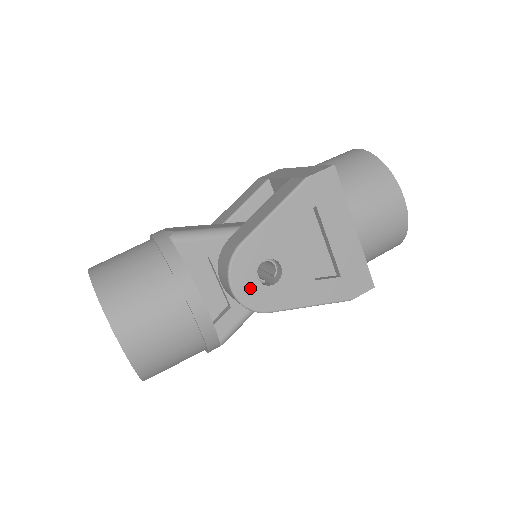
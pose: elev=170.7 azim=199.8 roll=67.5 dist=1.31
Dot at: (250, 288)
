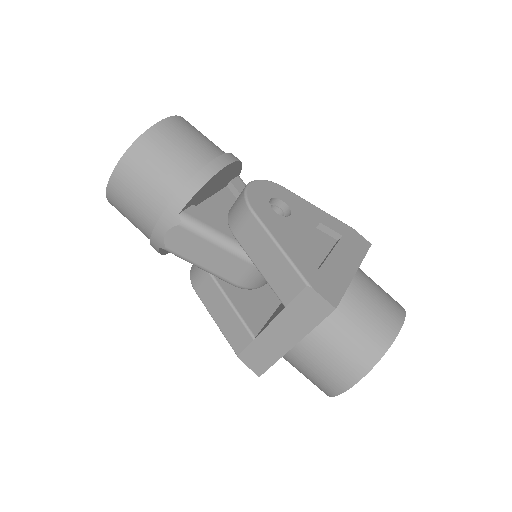
Dot at: (261, 194)
